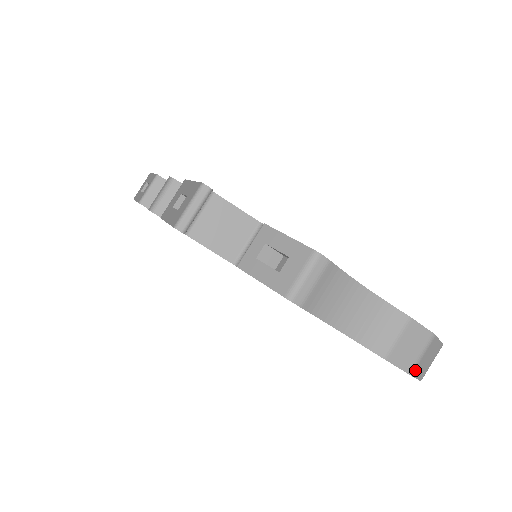
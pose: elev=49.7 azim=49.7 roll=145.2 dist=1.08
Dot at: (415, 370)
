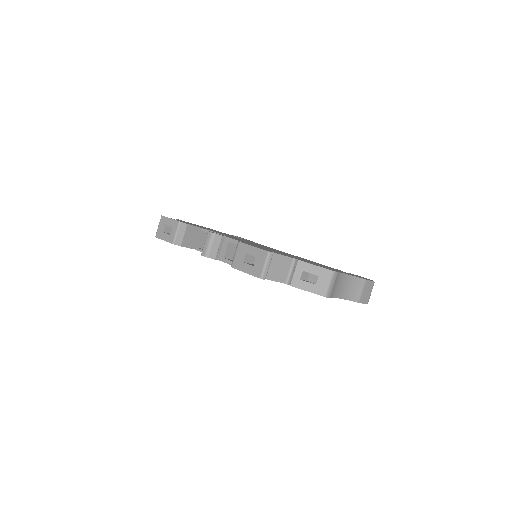
Dot at: (368, 301)
